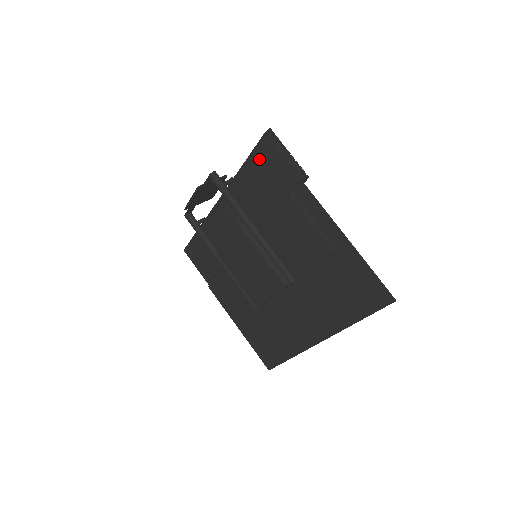
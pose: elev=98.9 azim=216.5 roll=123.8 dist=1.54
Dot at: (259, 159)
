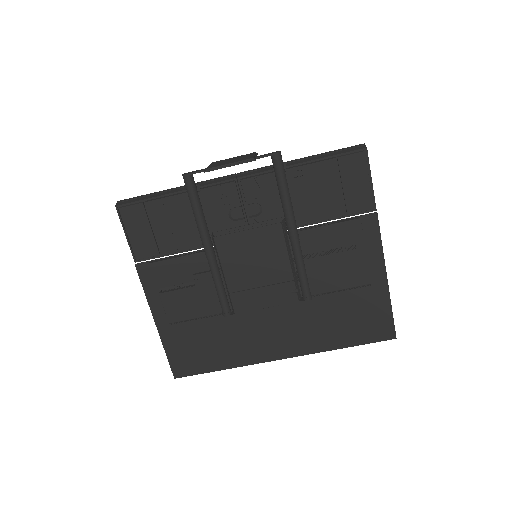
Dot at: occluded
